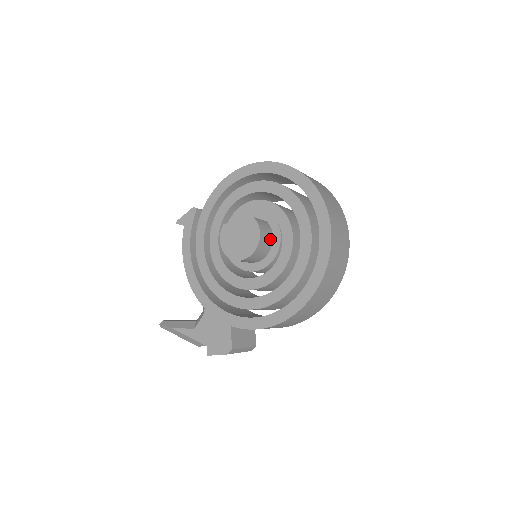
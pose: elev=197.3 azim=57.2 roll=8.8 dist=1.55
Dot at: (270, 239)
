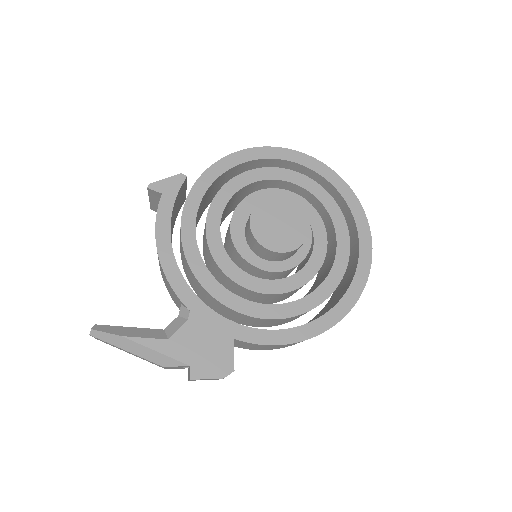
Dot at: occluded
